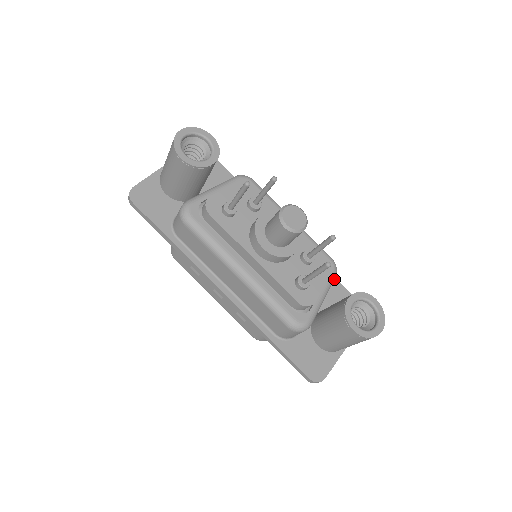
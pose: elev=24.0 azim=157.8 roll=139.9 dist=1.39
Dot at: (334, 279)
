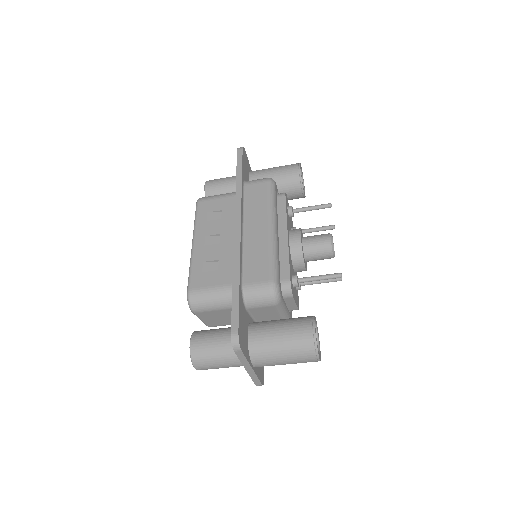
Dot at: occluded
